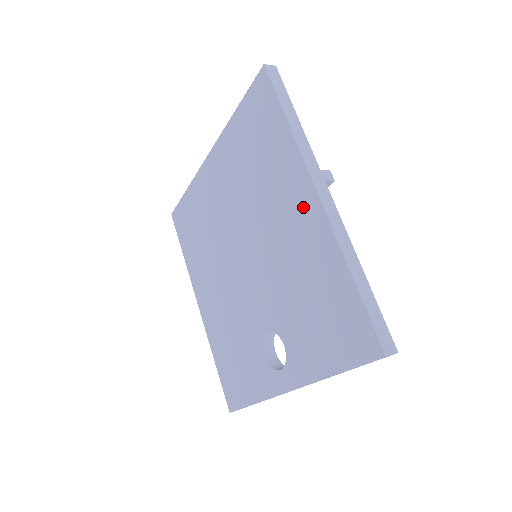
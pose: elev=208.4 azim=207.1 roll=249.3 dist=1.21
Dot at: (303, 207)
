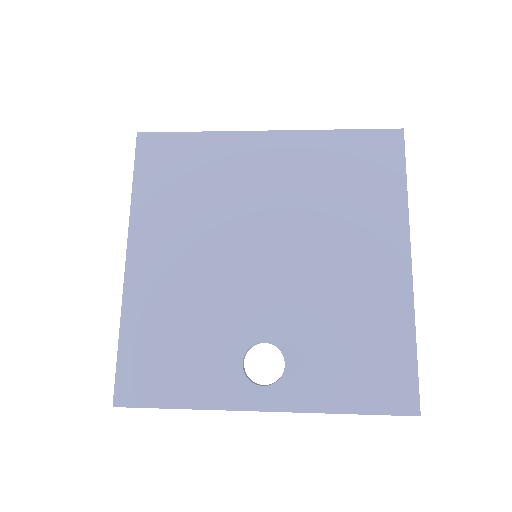
Dot at: (388, 261)
